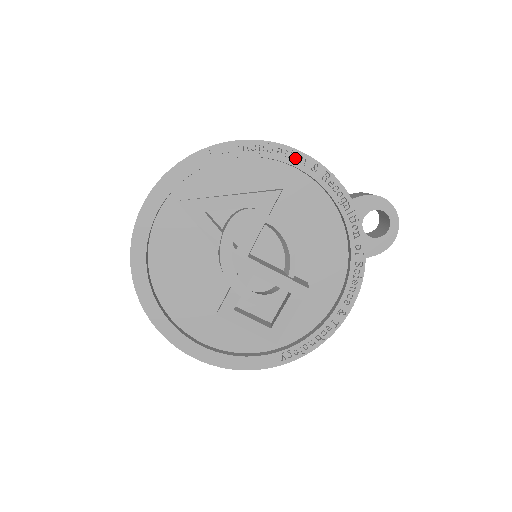
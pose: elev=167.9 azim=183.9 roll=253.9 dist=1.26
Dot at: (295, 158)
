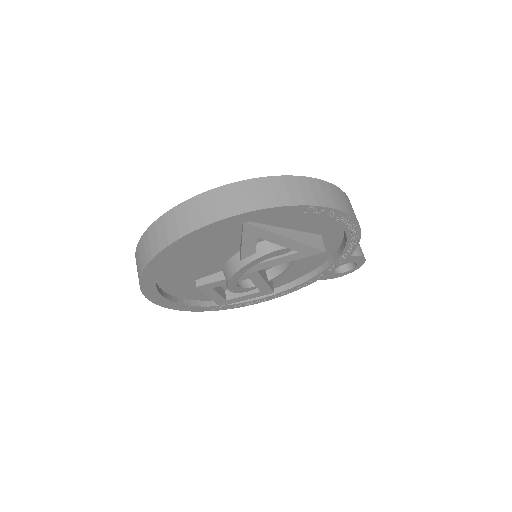
Dot at: (352, 229)
